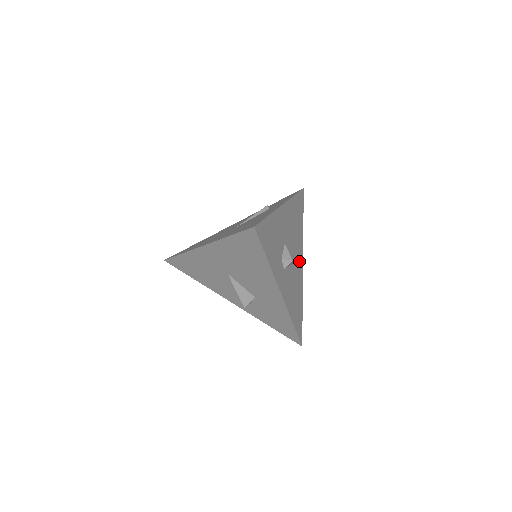
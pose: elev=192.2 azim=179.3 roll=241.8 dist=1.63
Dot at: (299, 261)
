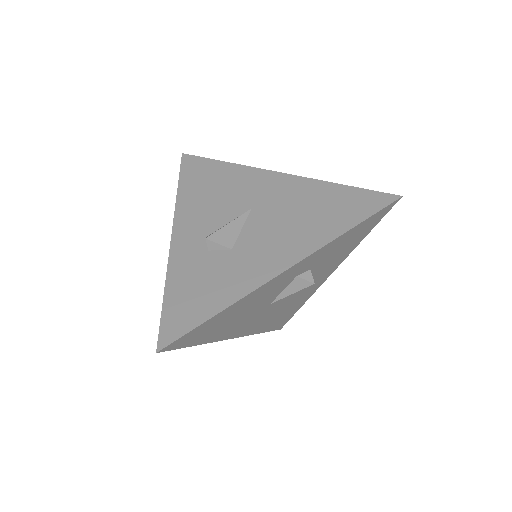
Dot at: (248, 325)
